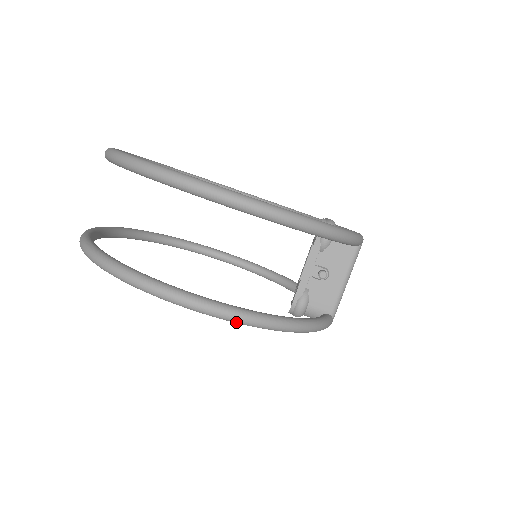
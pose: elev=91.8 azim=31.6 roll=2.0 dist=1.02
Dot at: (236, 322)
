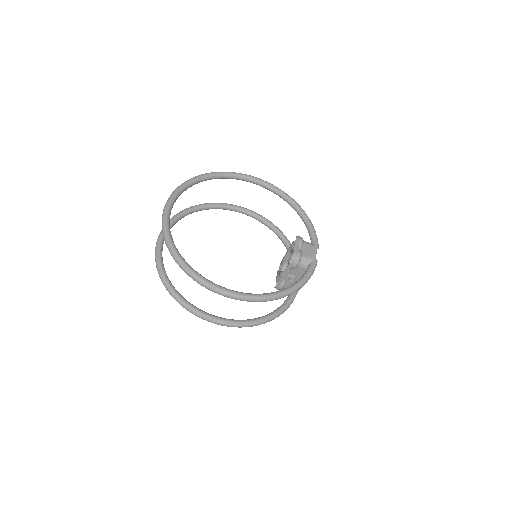
Dot at: (241, 327)
